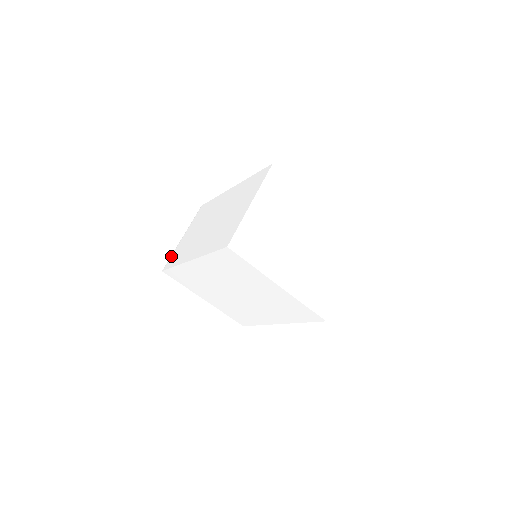
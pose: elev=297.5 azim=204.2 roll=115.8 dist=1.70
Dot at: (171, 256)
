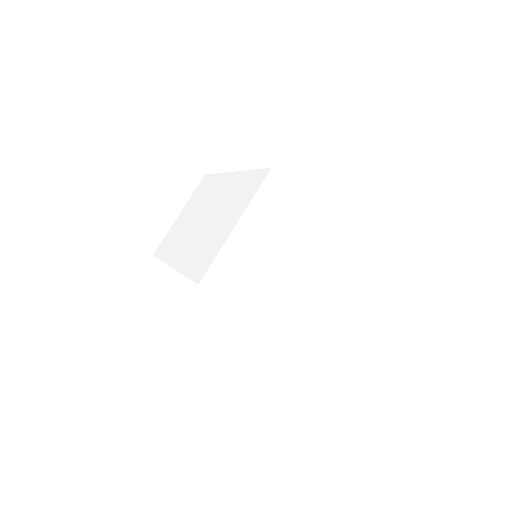
Dot at: (164, 238)
